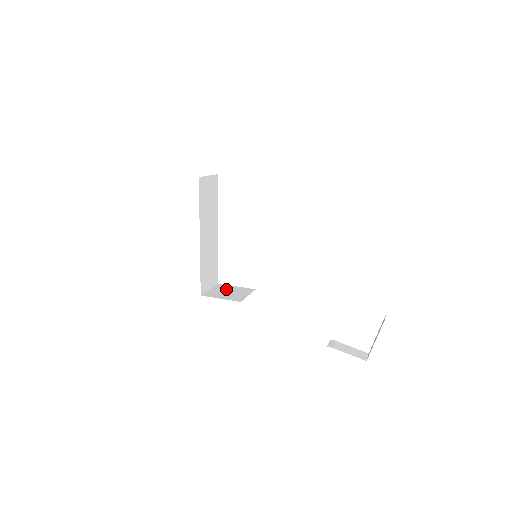
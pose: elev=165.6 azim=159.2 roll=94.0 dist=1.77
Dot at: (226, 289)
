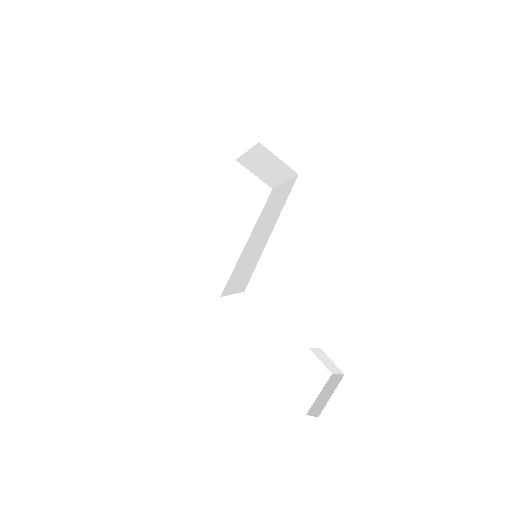
Dot at: occluded
